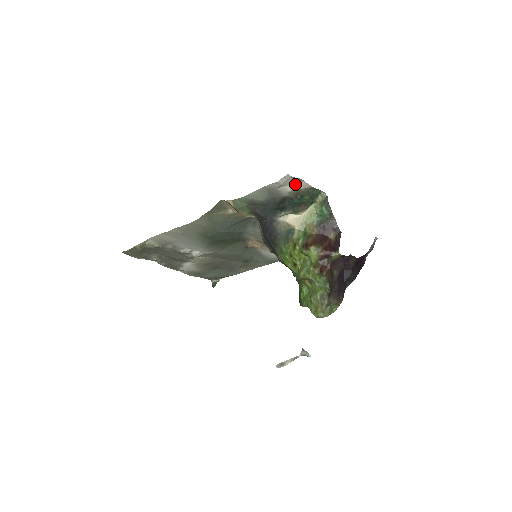
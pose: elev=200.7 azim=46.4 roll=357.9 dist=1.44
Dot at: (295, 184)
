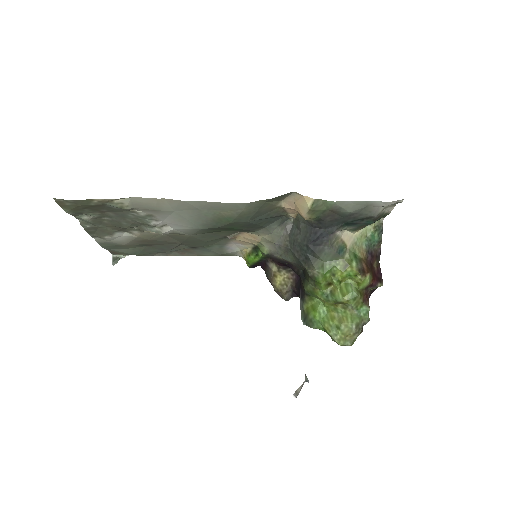
Dot at: (387, 207)
